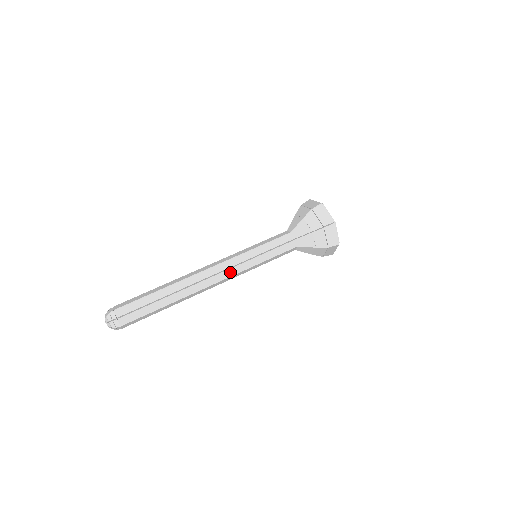
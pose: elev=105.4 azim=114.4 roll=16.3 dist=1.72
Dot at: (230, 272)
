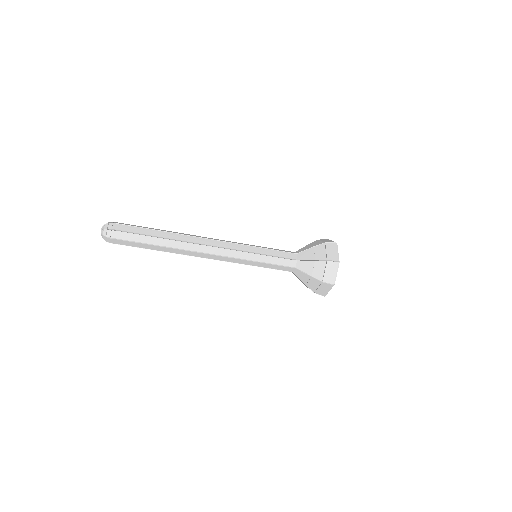
Dot at: (226, 252)
